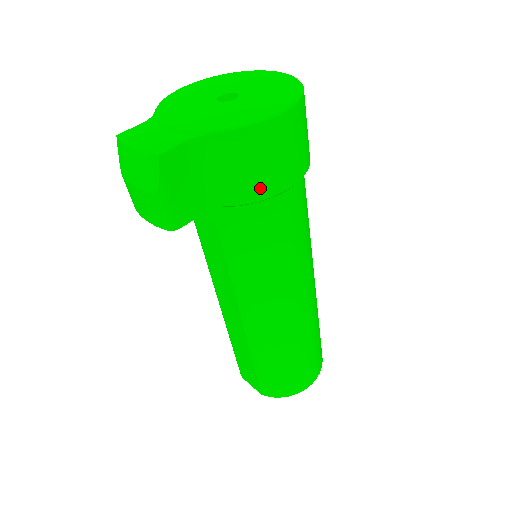
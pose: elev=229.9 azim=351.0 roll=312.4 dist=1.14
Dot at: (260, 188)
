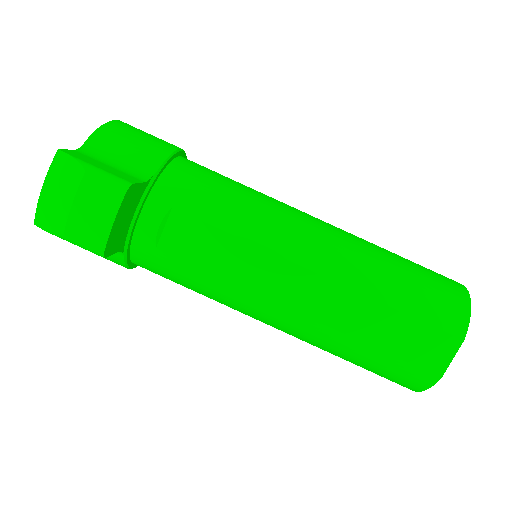
Dot at: (159, 149)
